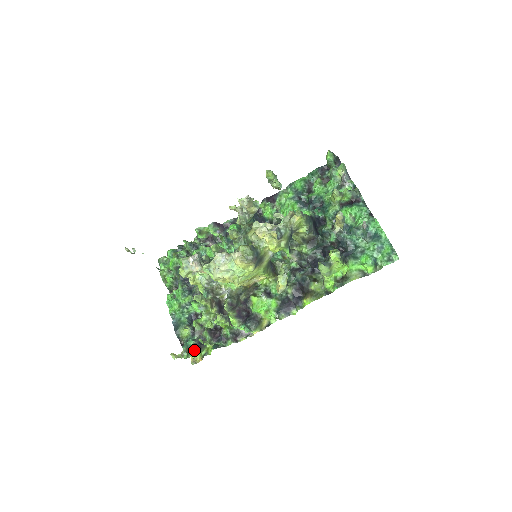
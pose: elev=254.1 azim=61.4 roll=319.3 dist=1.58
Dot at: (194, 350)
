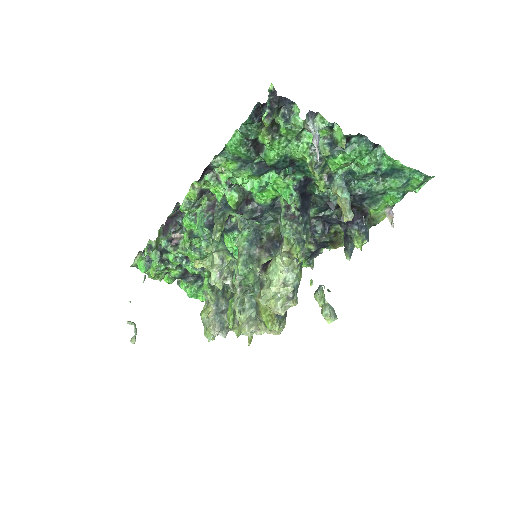
Dot at: occluded
